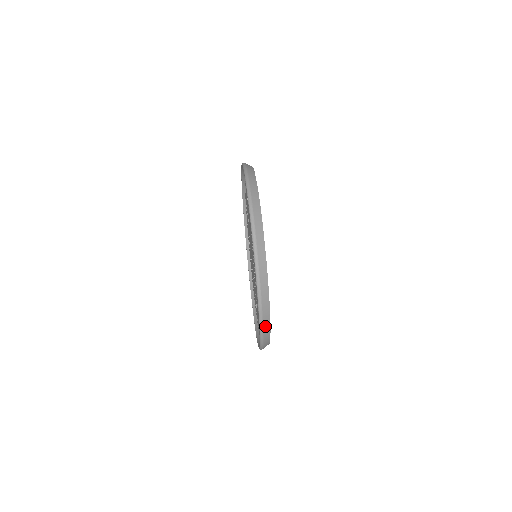
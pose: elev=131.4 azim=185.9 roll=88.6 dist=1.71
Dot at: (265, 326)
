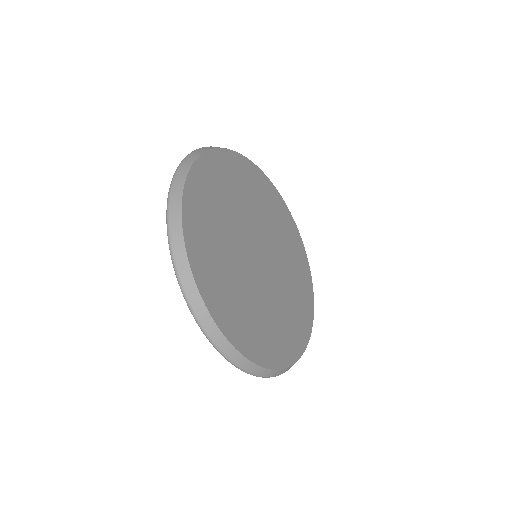
Dot at: (177, 251)
